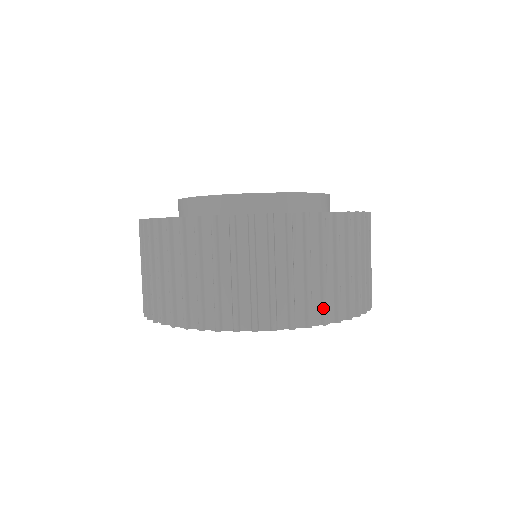
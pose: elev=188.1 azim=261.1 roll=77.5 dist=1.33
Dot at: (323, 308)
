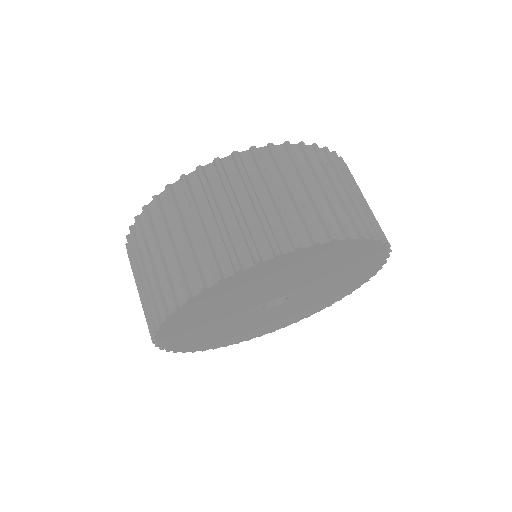
Dot at: (307, 227)
